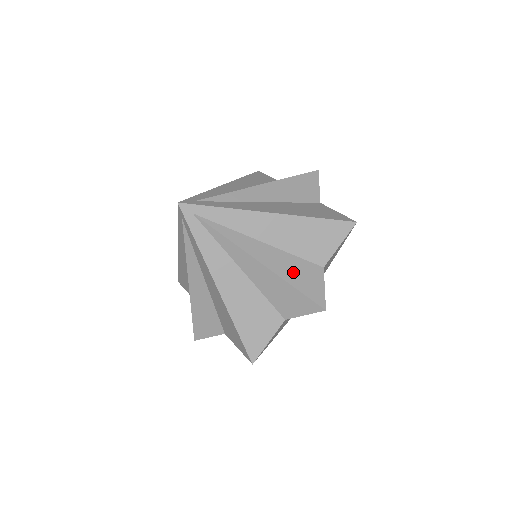
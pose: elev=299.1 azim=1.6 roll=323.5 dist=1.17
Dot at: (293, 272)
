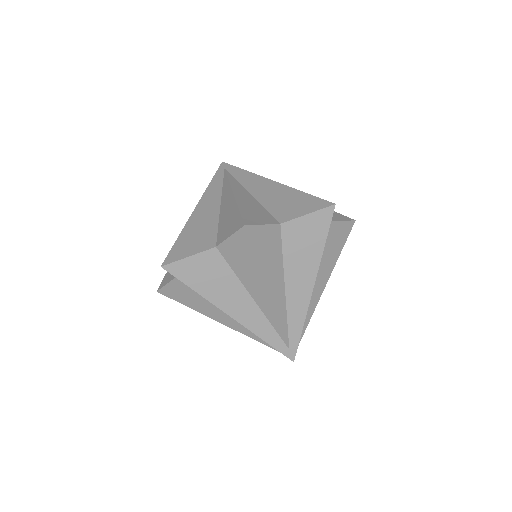
Dot at: (250, 208)
